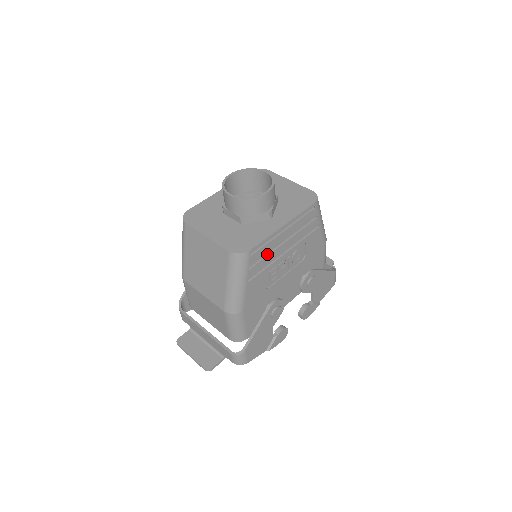
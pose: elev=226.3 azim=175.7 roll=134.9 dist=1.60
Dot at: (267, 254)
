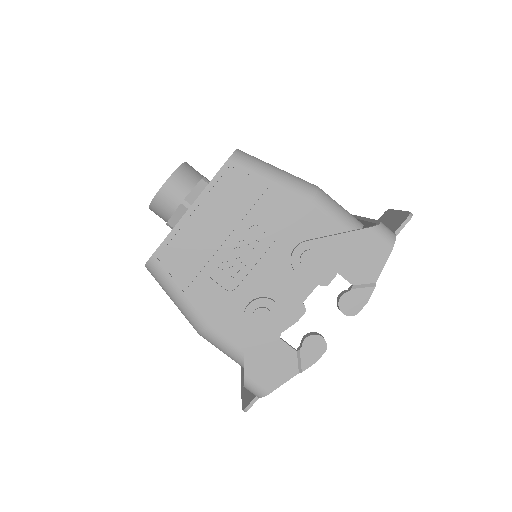
Dot at: (192, 250)
